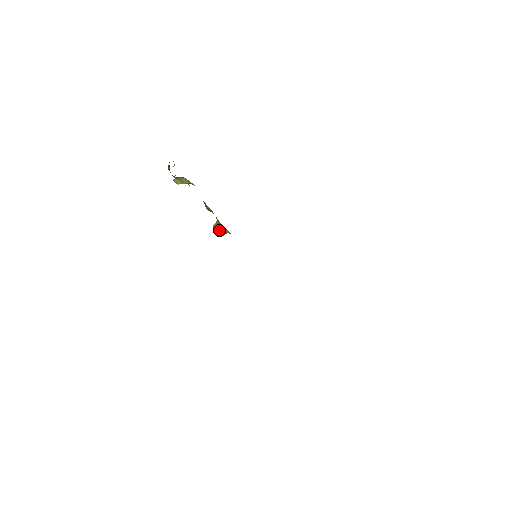
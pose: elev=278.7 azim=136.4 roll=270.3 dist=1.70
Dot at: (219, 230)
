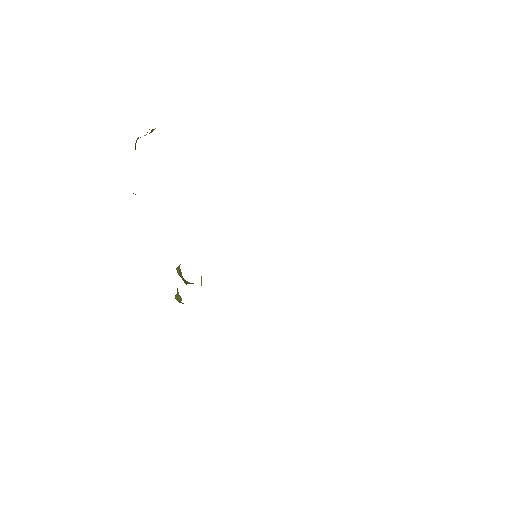
Dot at: occluded
